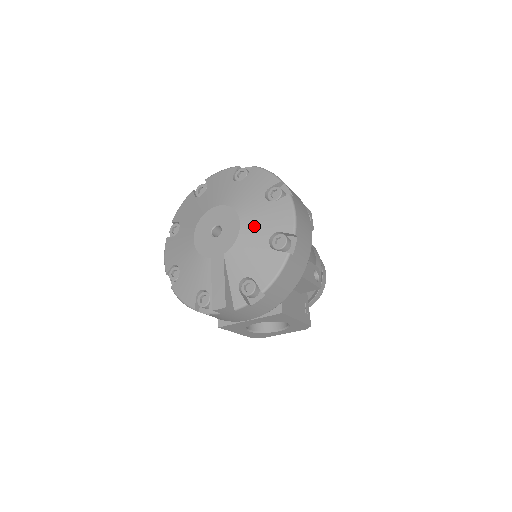
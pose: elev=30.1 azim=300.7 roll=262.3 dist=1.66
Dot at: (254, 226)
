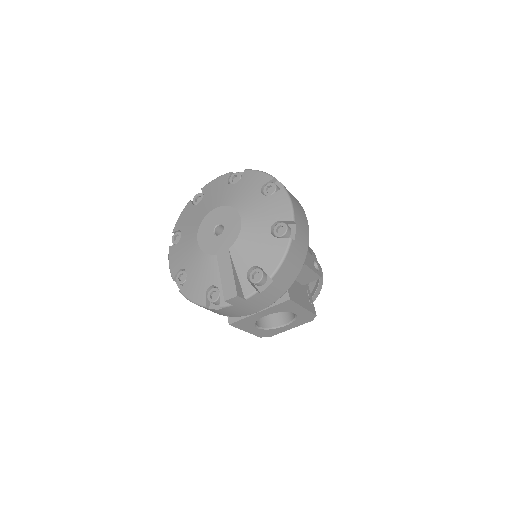
Dot at: (254, 219)
